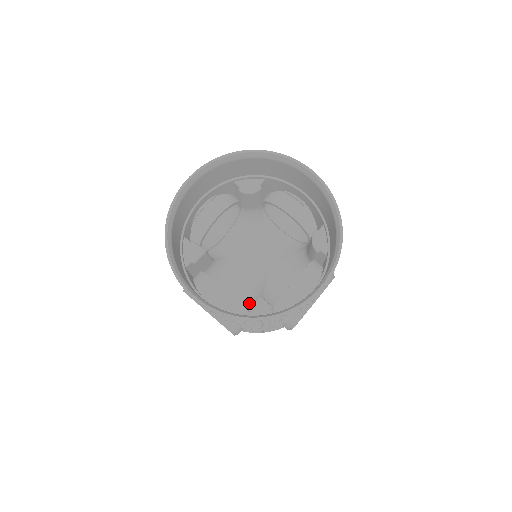
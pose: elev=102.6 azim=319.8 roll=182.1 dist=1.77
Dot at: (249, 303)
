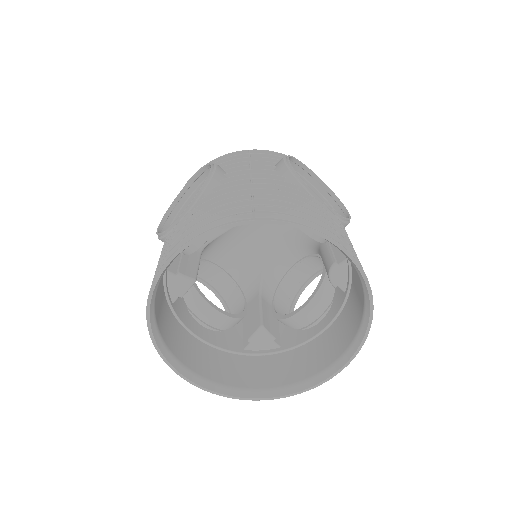
Dot at: (245, 279)
